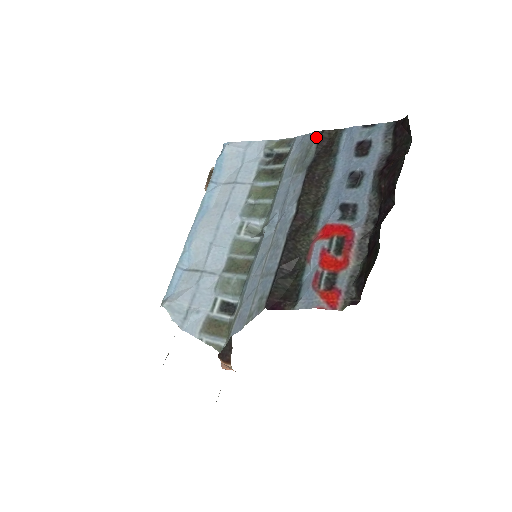
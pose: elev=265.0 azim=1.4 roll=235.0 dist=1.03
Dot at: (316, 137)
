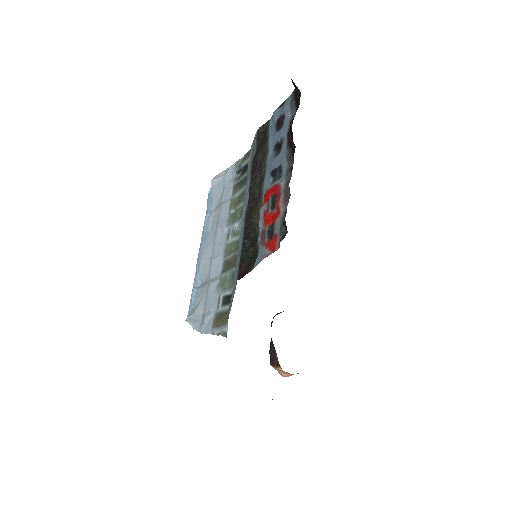
Dot at: (256, 136)
